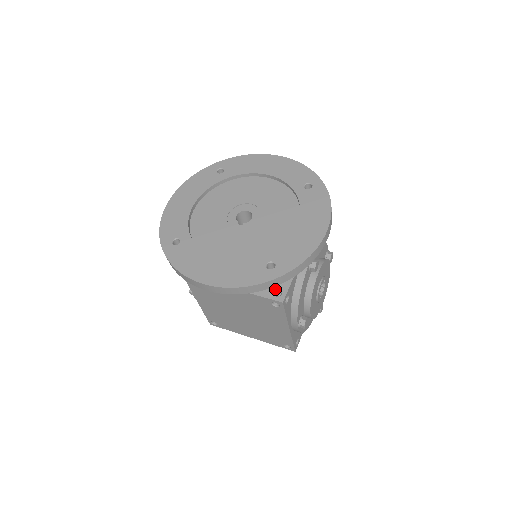
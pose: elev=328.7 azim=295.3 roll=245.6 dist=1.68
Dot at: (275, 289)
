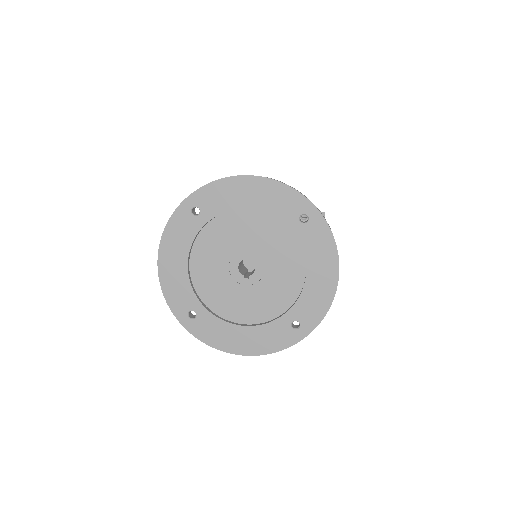
Dot at: occluded
